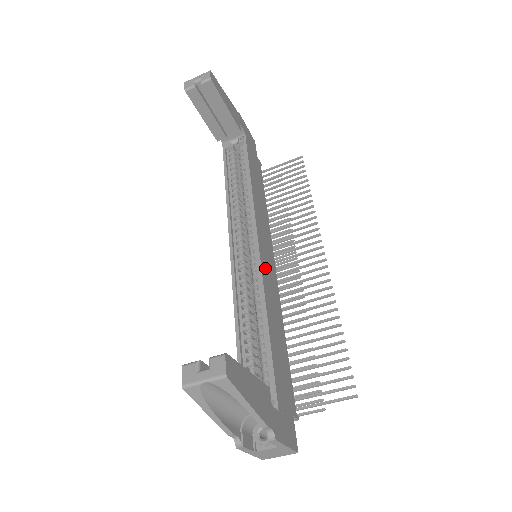
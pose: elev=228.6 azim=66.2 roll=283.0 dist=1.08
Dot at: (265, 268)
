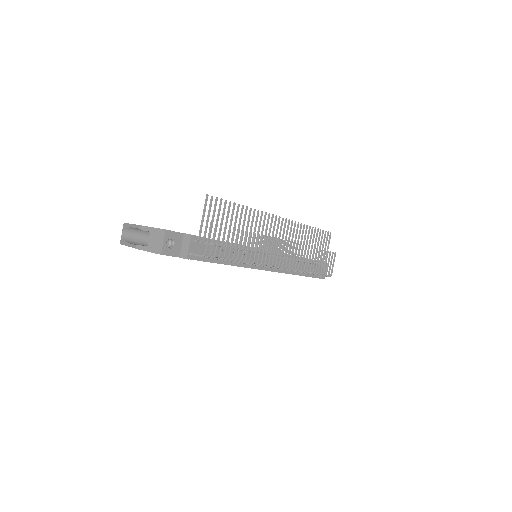
Dot at: occluded
